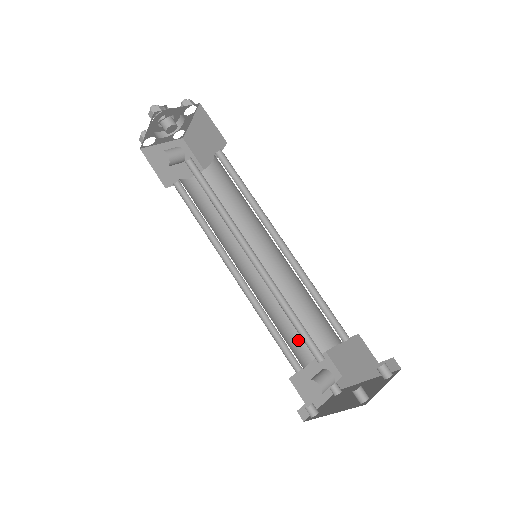
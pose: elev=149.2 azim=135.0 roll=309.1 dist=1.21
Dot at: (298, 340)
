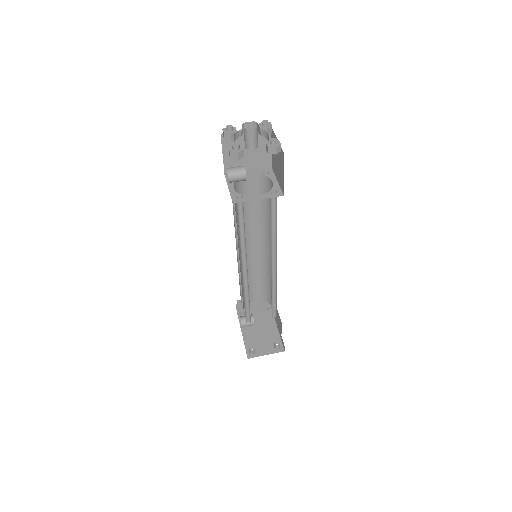
Dot at: (256, 289)
